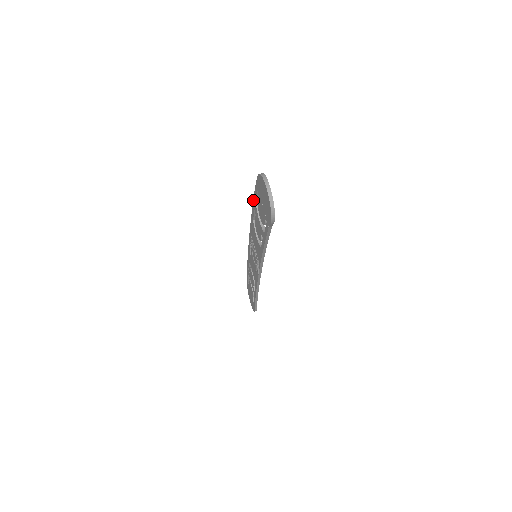
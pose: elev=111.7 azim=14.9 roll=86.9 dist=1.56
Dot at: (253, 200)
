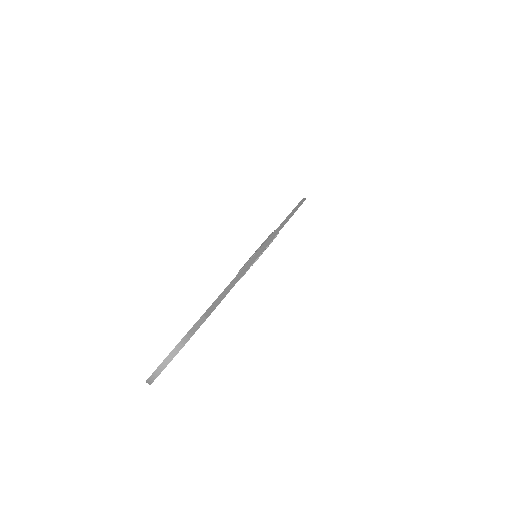
Dot at: (230, 283)
